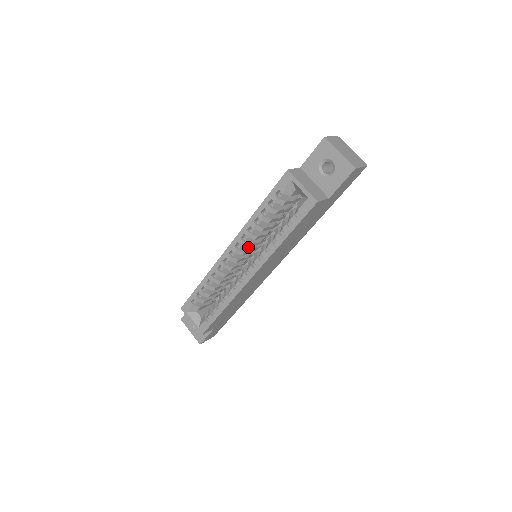
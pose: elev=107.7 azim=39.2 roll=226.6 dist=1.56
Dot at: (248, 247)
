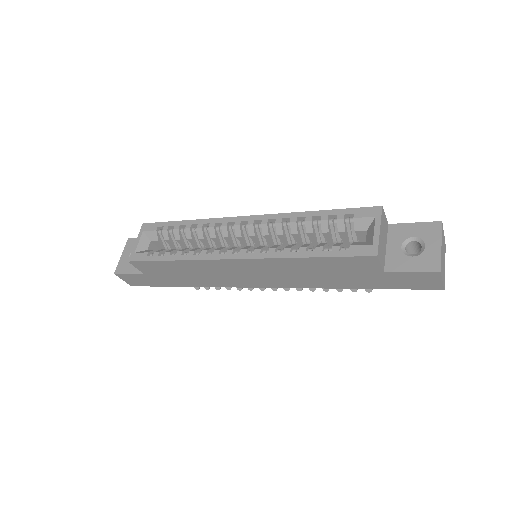
Dot at: (264, 234)
